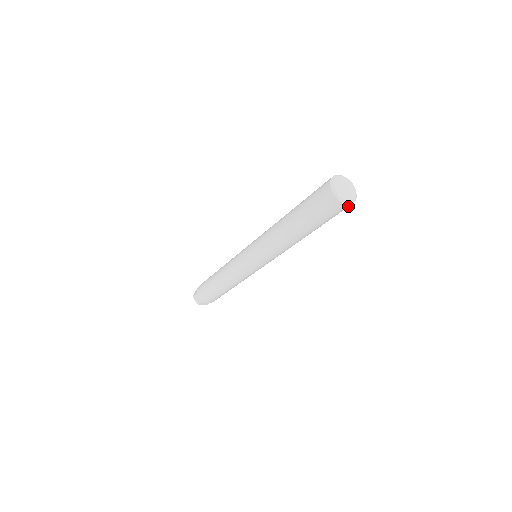
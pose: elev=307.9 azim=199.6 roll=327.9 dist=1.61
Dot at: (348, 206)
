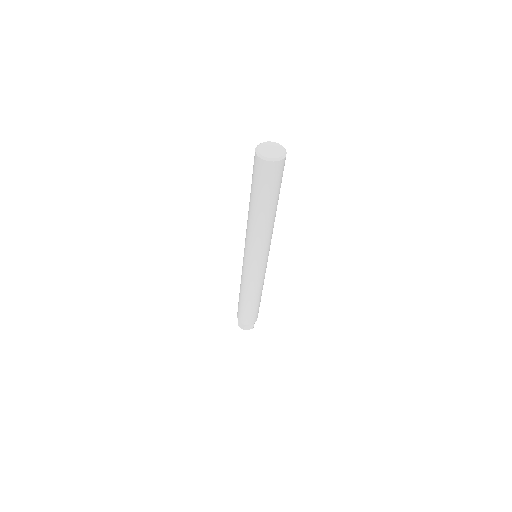
Dot at: (265, 164)
